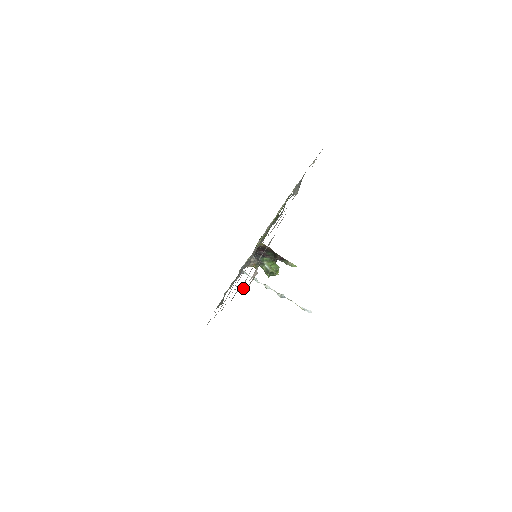
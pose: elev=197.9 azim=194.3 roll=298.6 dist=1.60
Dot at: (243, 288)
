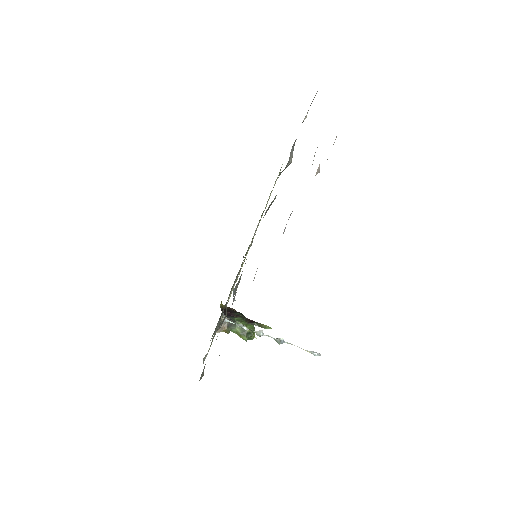
Dot at: occluded
